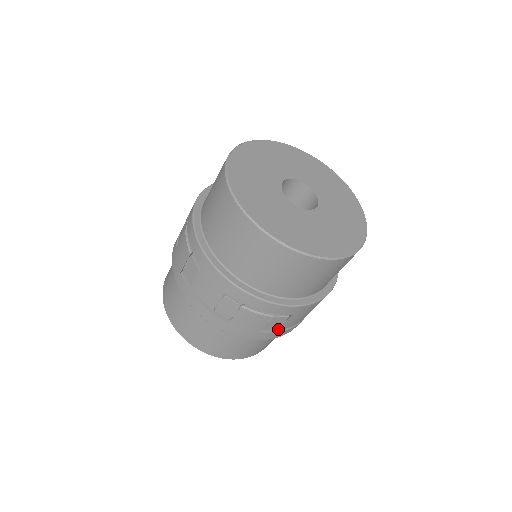
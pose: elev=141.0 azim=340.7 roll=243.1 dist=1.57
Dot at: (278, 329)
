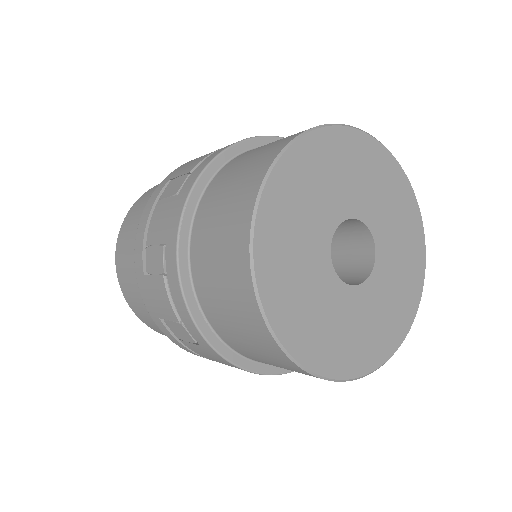
Dot at: (180, 339)
